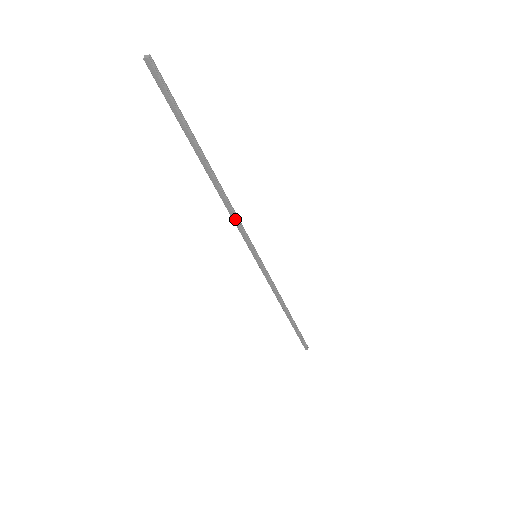
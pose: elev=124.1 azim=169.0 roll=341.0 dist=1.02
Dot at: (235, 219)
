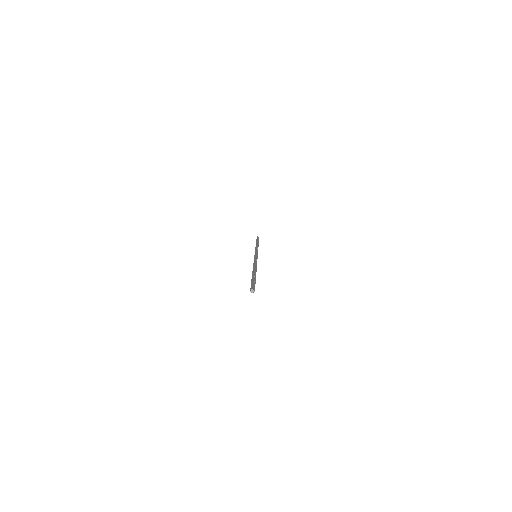
Dot at: occluded
